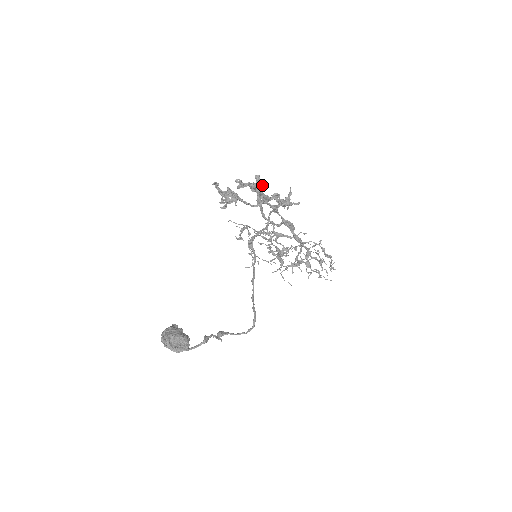
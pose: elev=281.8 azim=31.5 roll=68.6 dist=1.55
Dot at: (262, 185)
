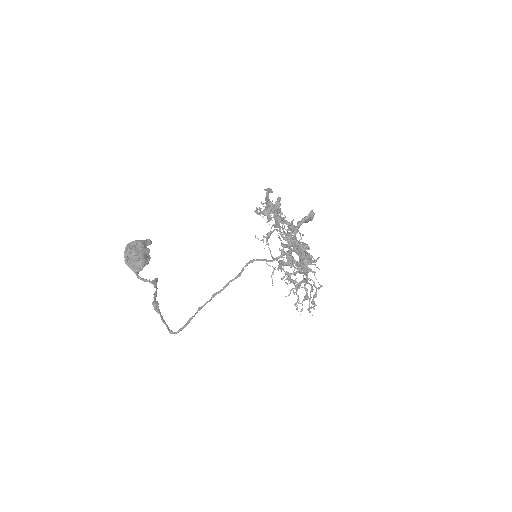
Dot at: (311, 220)
